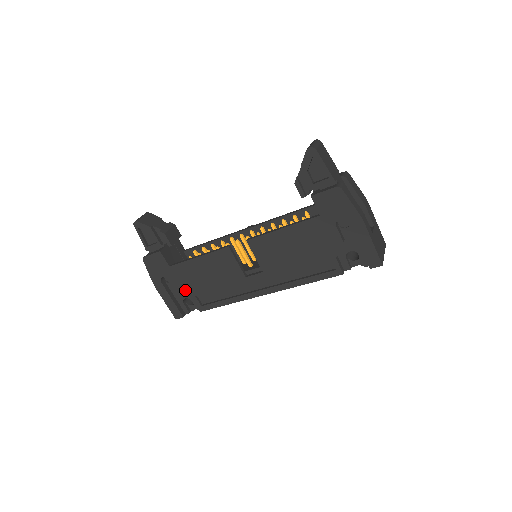
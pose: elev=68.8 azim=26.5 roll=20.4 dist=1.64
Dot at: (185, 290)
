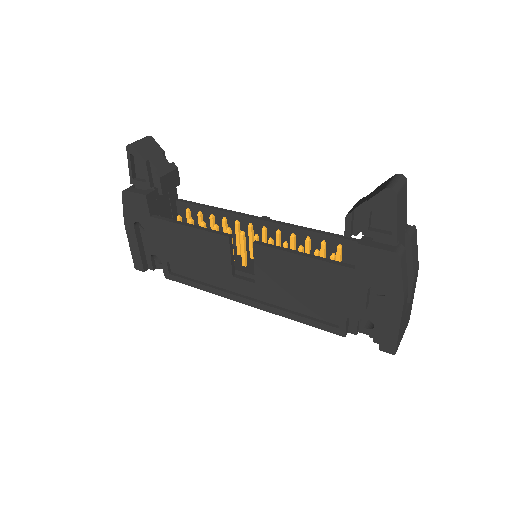
Dot at: (158, 249)
